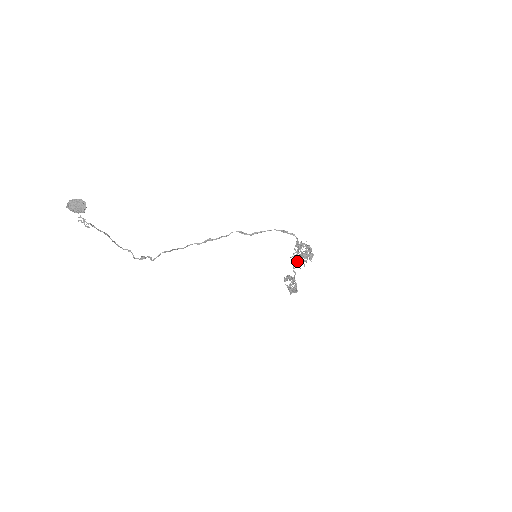
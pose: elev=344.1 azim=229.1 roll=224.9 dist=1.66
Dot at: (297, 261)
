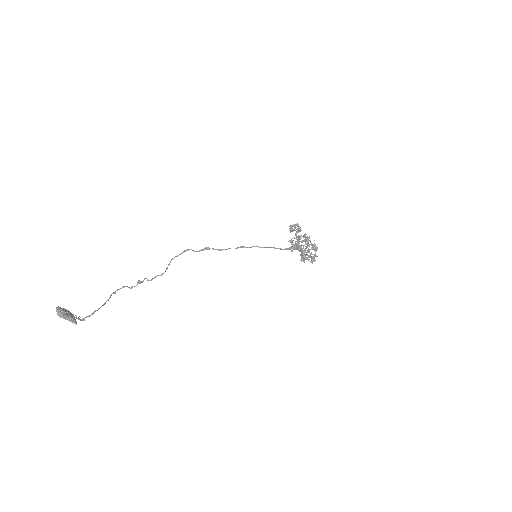
Dot at: (302, 241)
